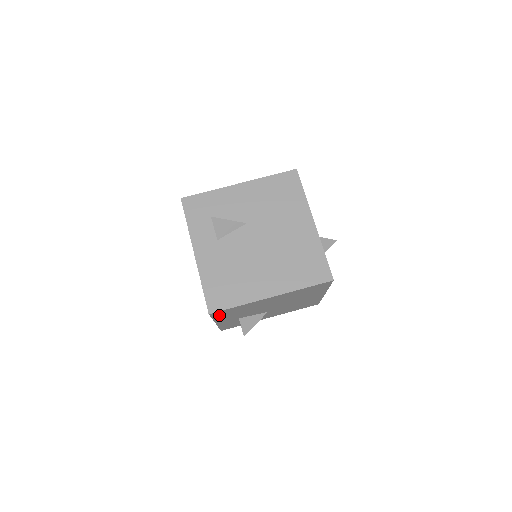
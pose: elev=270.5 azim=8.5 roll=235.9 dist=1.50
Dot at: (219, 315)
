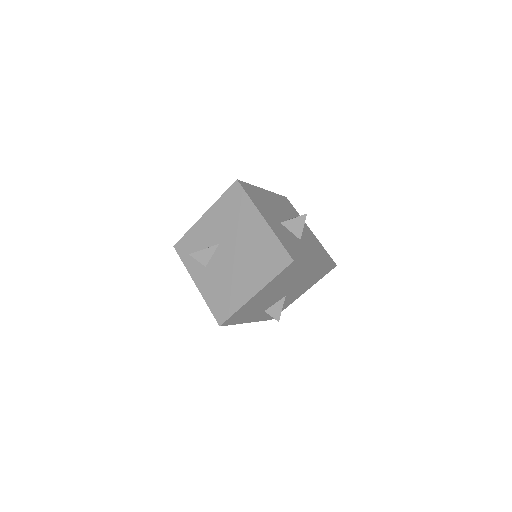
Dot at: (234, 321)
